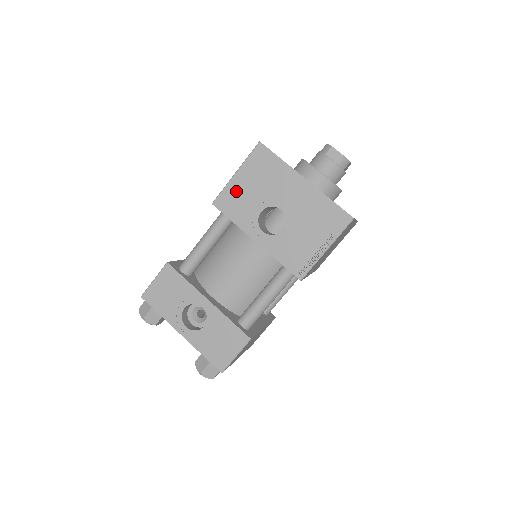
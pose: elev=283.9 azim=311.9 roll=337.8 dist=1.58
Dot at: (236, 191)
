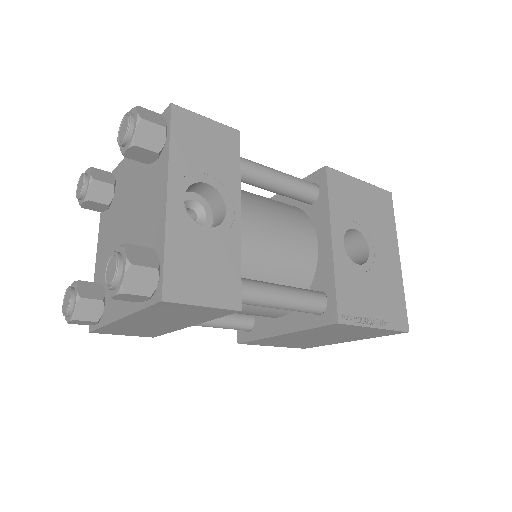
Dot at: (351, 189)
